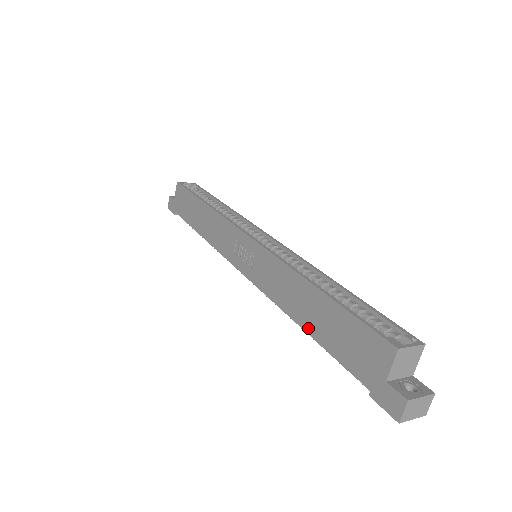
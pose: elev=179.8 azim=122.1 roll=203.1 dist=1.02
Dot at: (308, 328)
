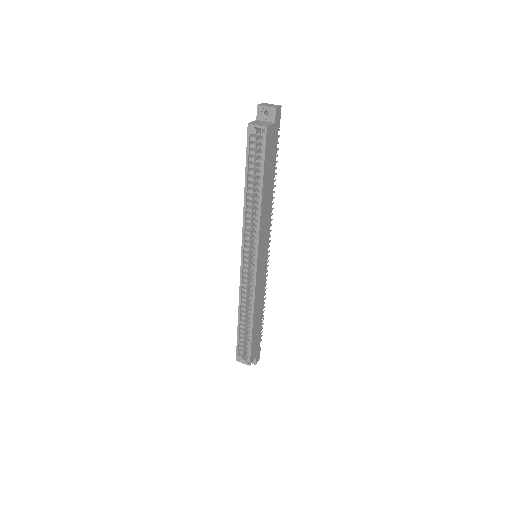
Dot at: occluded
